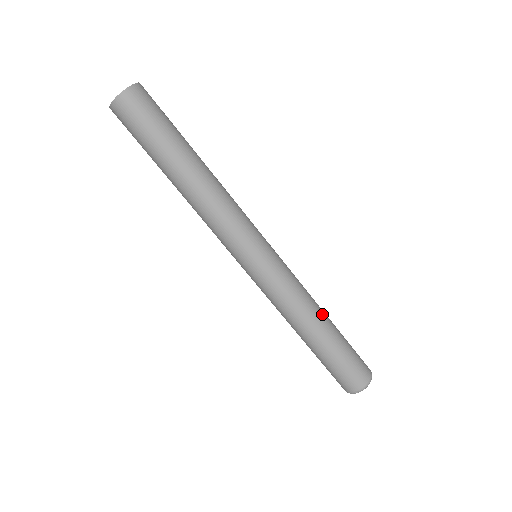
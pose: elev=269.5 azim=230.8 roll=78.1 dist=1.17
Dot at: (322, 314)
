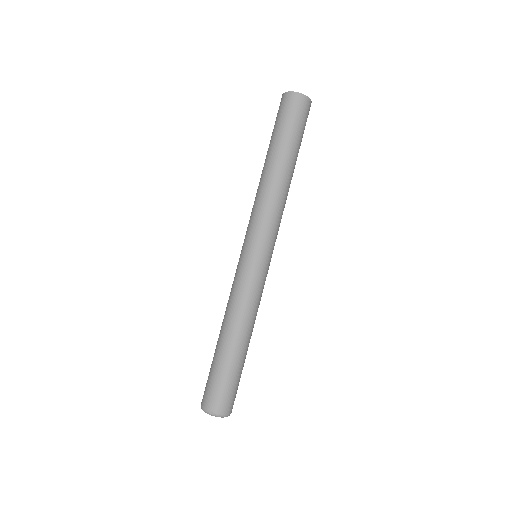
Dot at: (250, 335)
